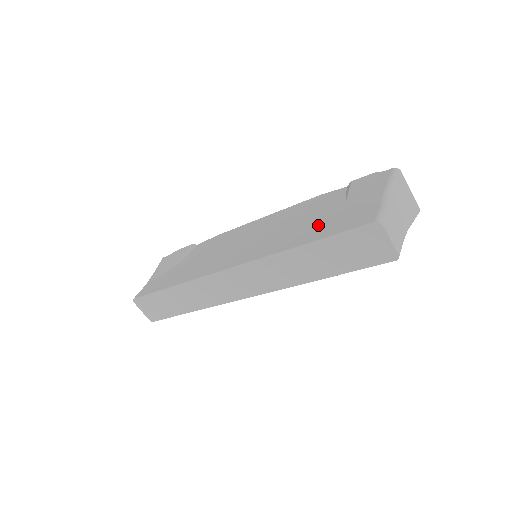
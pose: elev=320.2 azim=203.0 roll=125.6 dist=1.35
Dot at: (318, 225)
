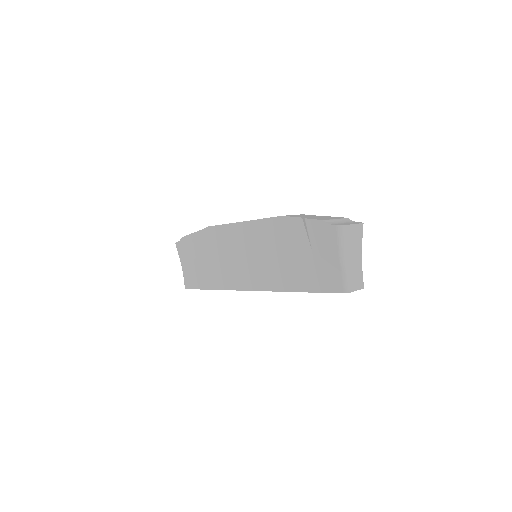
Dot at: (301, 271)
